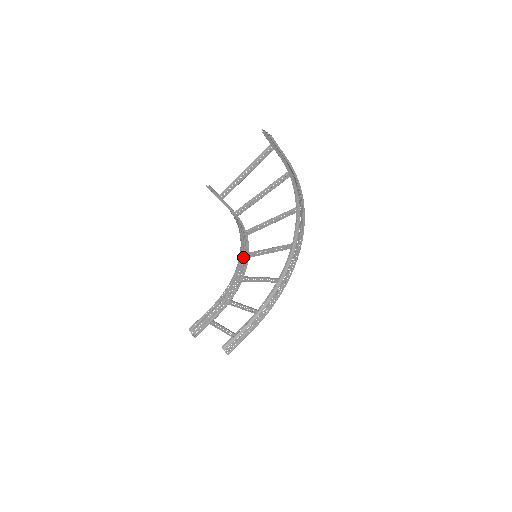
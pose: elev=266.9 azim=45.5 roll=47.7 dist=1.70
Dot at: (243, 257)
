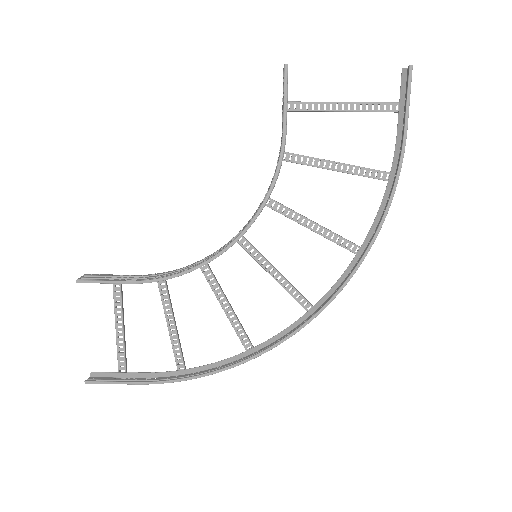
Dot at: (240, 231)
